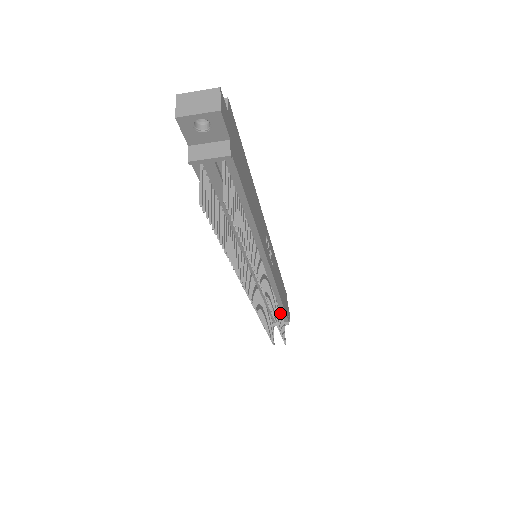
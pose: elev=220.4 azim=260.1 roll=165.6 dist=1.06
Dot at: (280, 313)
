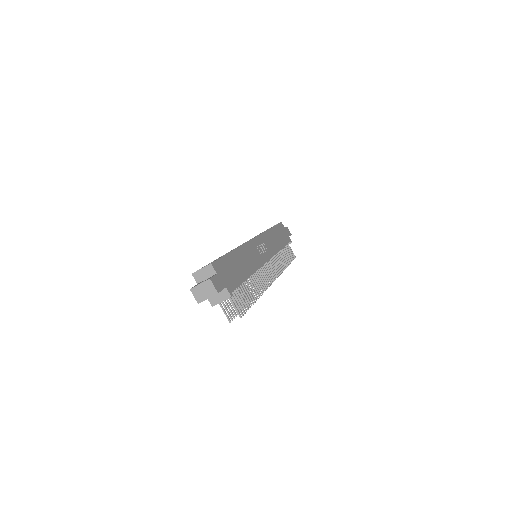
Dot at: (284, 249)
